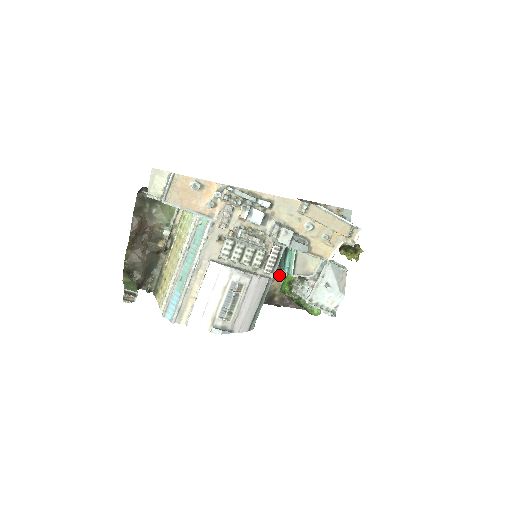
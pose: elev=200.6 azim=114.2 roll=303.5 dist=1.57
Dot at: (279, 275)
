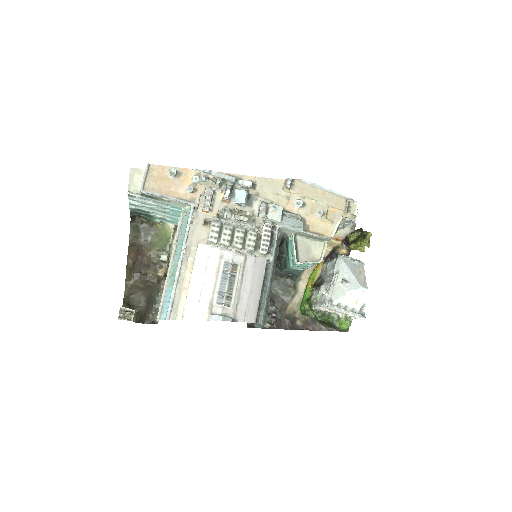
Dot at: (295, 295)
